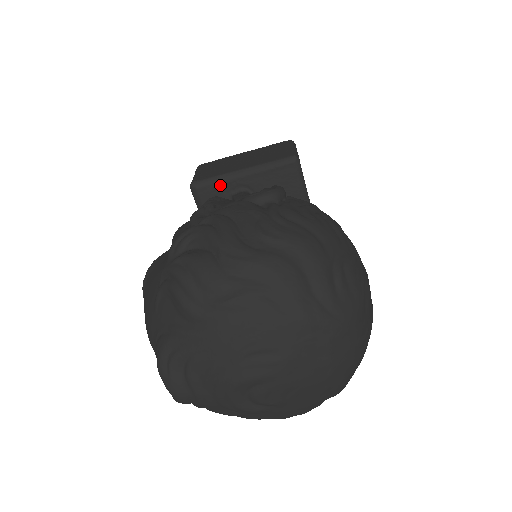
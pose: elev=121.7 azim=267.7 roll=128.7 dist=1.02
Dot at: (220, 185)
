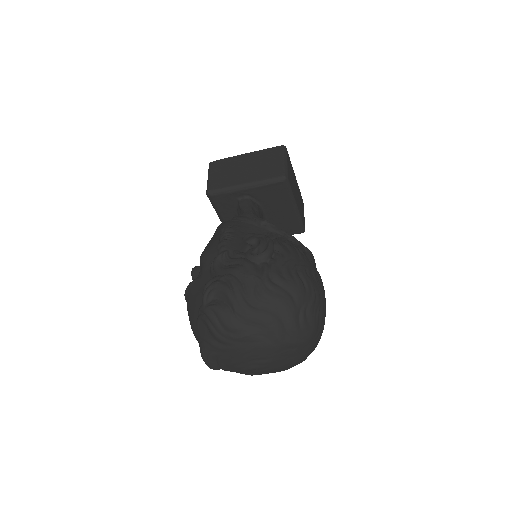
Dot at: (229, 194)
